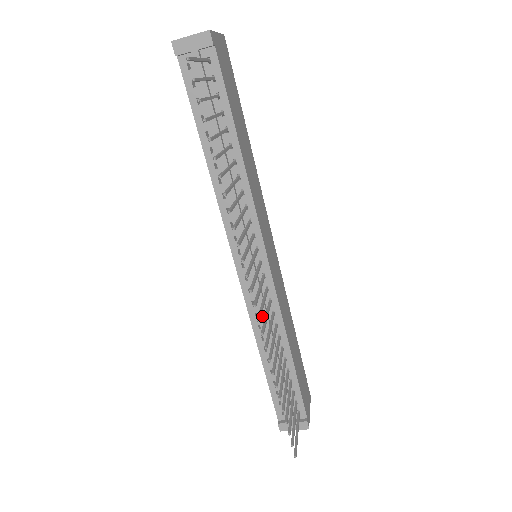
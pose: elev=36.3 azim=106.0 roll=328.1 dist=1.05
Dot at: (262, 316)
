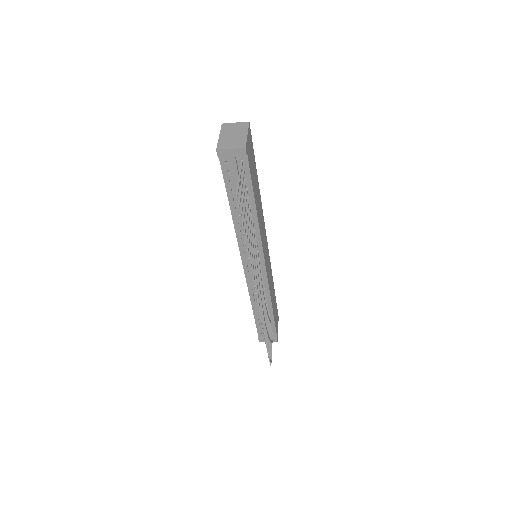
Dot at: occluded
